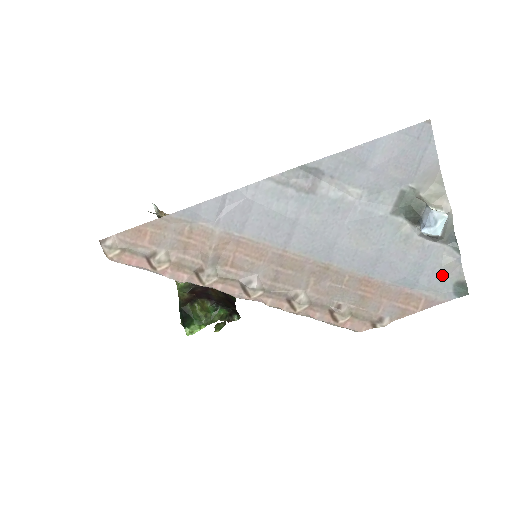
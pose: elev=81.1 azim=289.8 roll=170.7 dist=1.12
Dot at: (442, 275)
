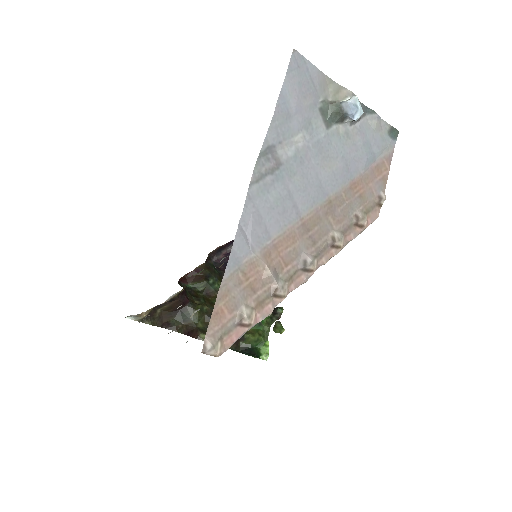
Dot at: (379, 136)
